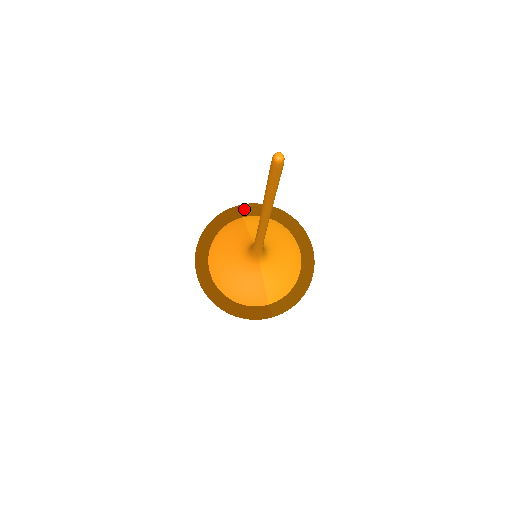
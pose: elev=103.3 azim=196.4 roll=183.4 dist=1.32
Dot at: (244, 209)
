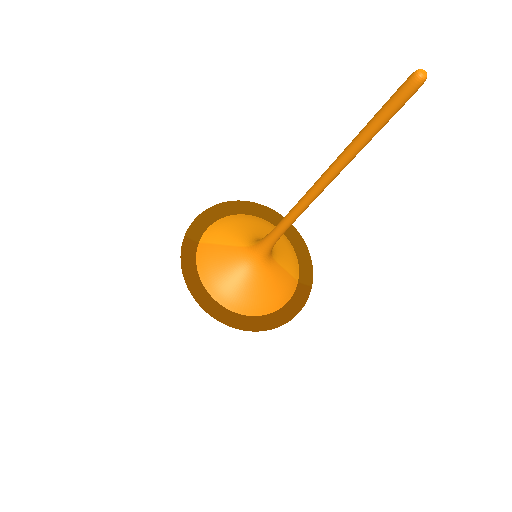
Dot at: (191, 235)
